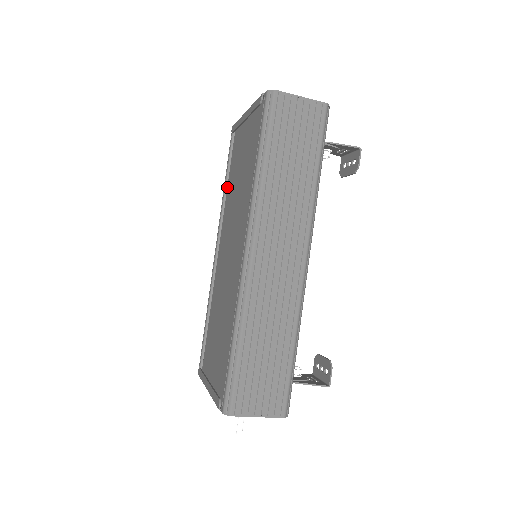
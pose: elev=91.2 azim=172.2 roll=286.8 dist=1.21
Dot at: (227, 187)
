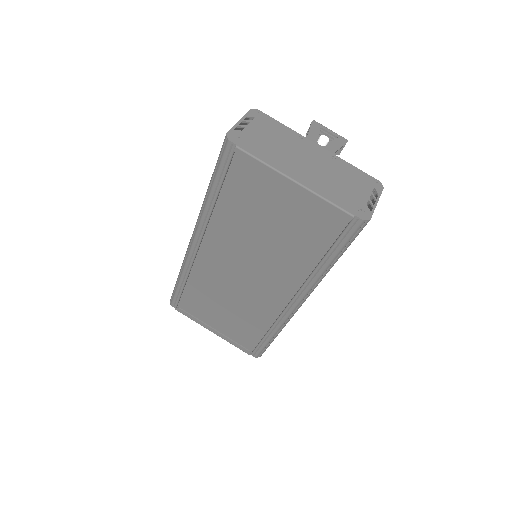
Dot at: (217, 199)
